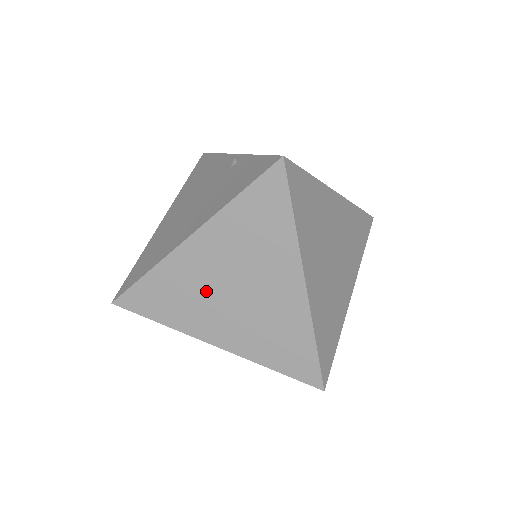
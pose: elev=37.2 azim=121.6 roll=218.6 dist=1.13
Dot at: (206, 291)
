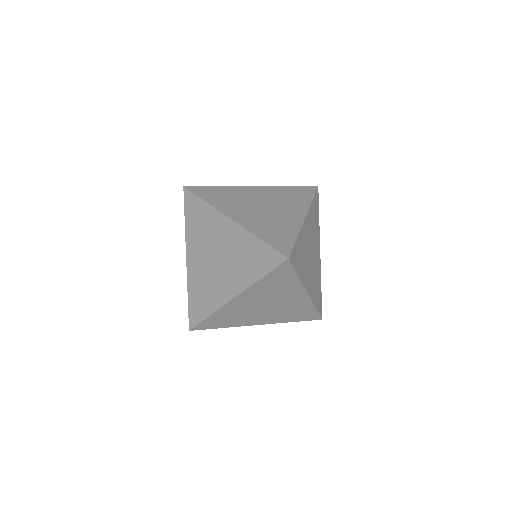
Dot at: (246, 201)
